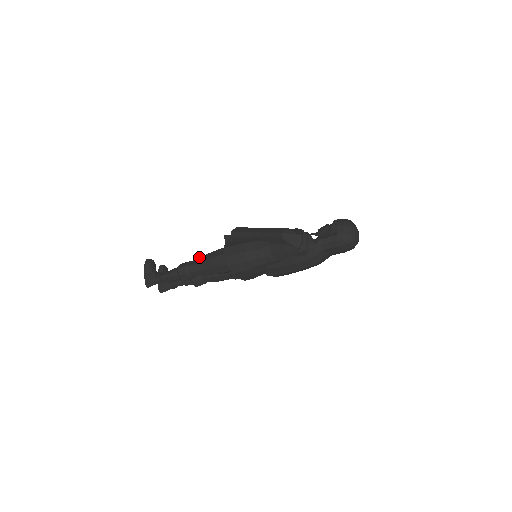
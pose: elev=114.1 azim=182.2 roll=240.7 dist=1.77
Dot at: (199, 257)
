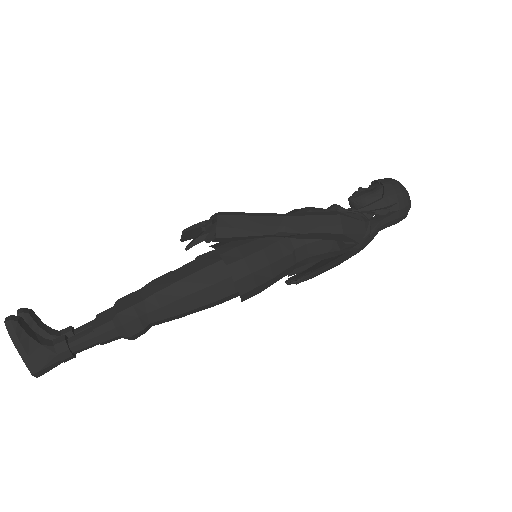
Dot at: (162, 290)
